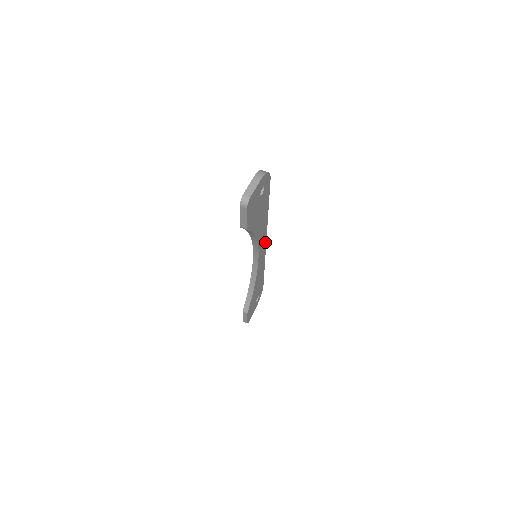
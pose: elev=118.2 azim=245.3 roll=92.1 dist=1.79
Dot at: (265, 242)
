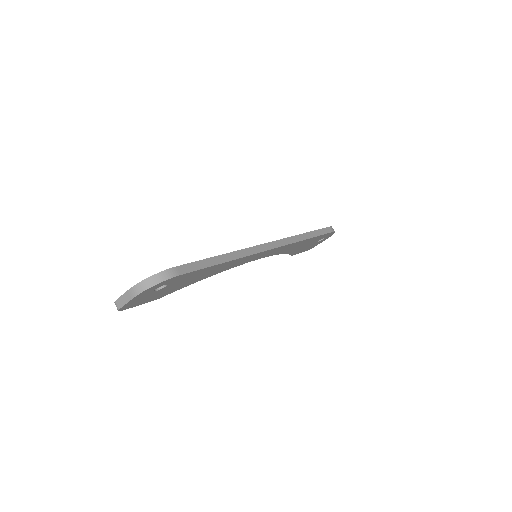
Dot at: (268, 250)
